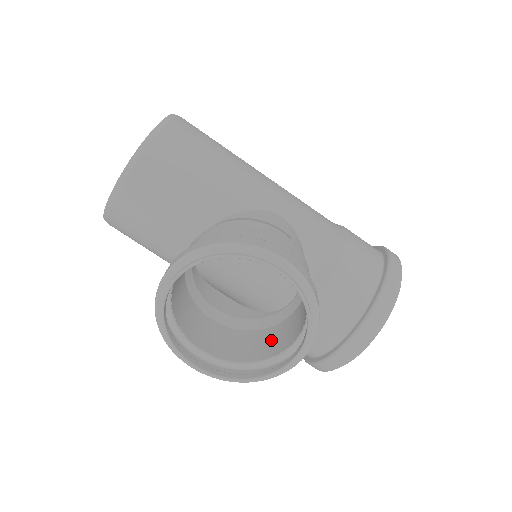
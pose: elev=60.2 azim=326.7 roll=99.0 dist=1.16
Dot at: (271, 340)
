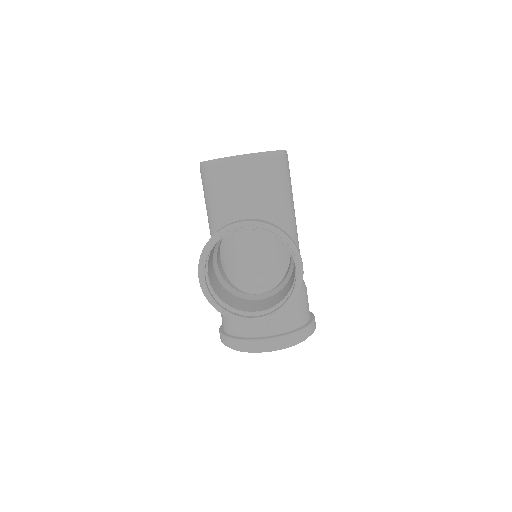
Dot at: (238, 302)
